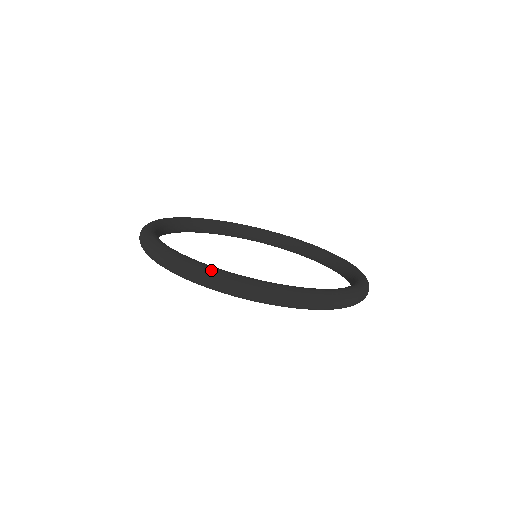
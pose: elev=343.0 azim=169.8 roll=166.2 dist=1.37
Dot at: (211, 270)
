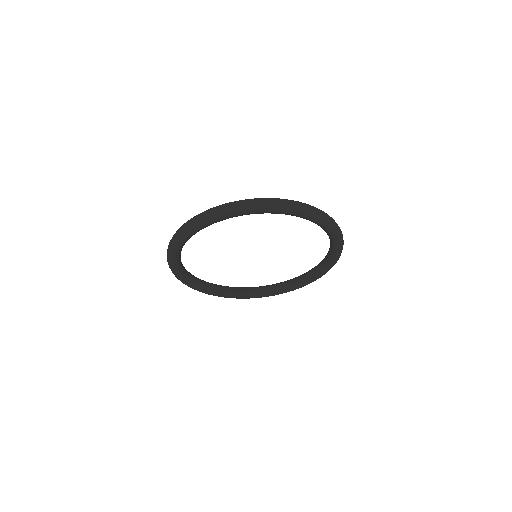
Dot at: occluded
